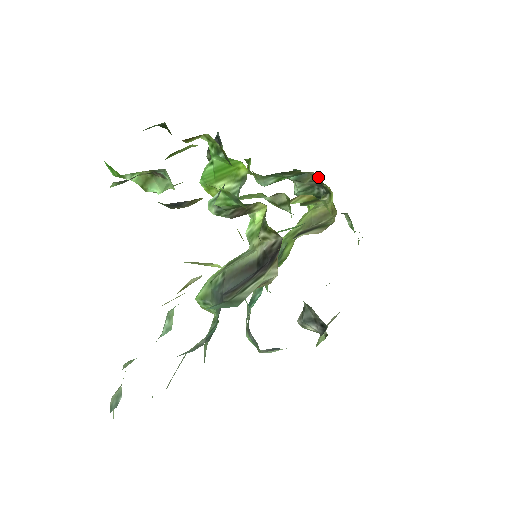
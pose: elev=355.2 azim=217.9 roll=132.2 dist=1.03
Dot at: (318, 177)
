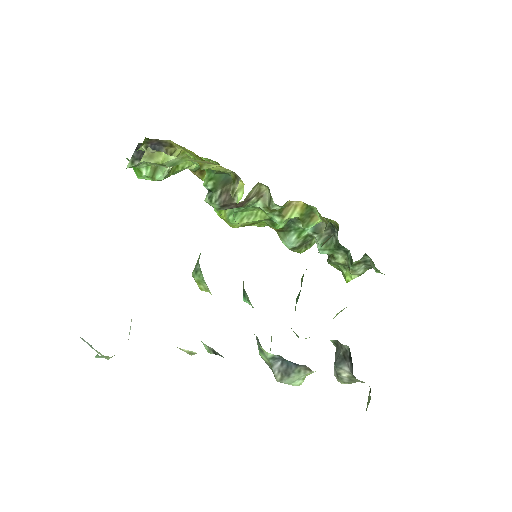
Dot at: (329, 222)
